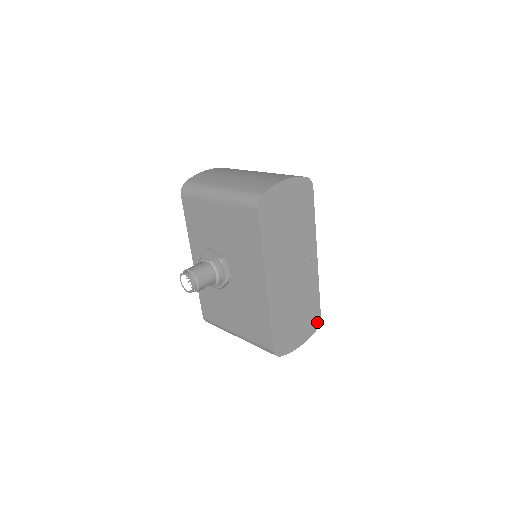
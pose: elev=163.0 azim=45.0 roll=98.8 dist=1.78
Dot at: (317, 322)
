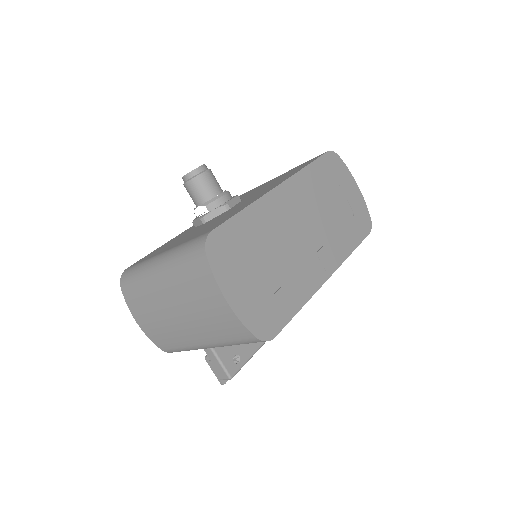
Dot at: (266, 332)
